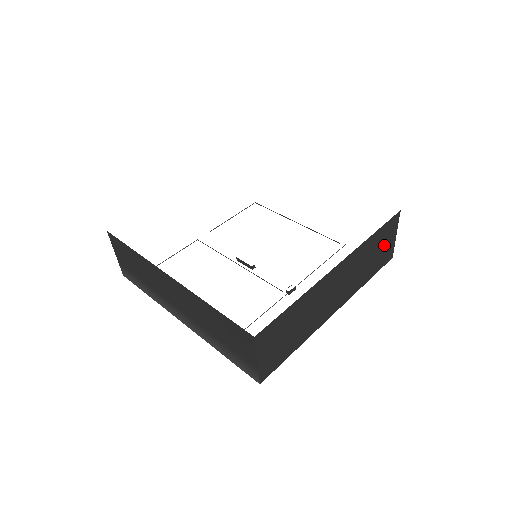
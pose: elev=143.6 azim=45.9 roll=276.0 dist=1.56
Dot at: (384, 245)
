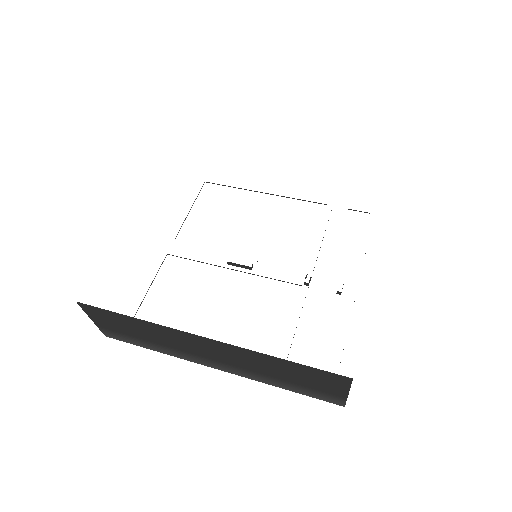
Dot at: occluded
